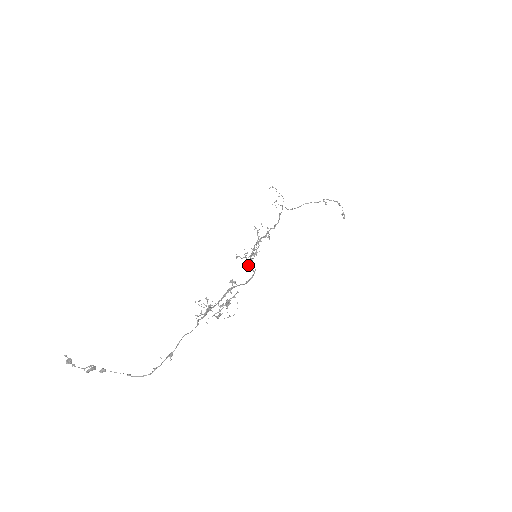
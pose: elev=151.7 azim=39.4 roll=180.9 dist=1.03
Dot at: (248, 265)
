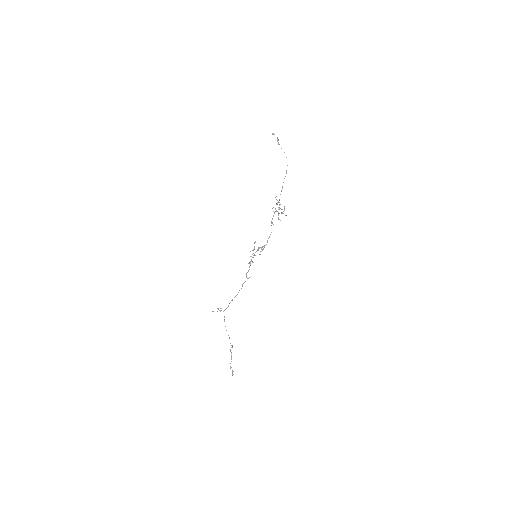
Dot at: (259, 247)
